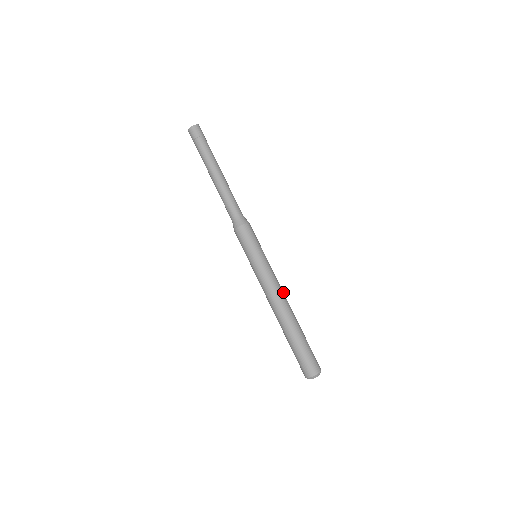
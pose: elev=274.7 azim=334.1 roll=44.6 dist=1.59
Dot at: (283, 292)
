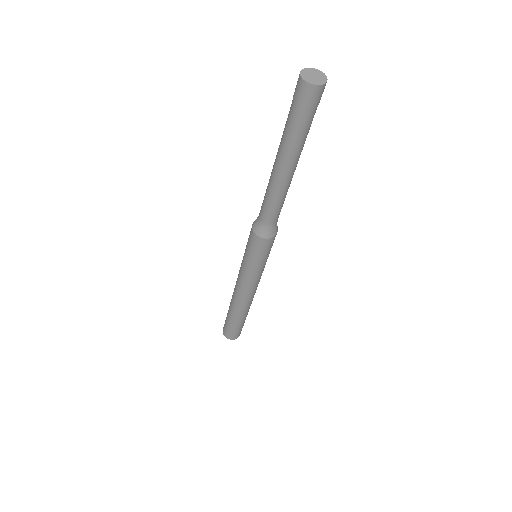
Dot at: (252, 295)
